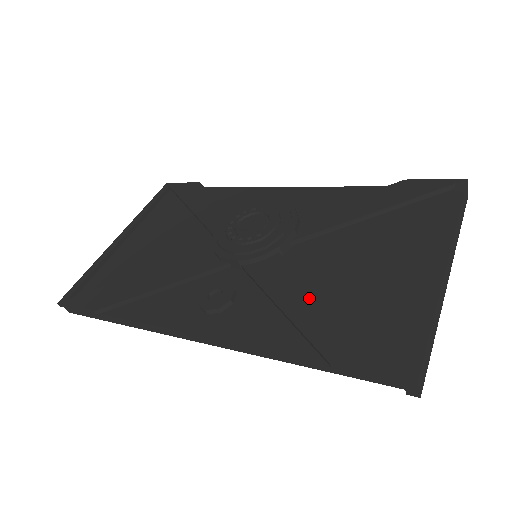
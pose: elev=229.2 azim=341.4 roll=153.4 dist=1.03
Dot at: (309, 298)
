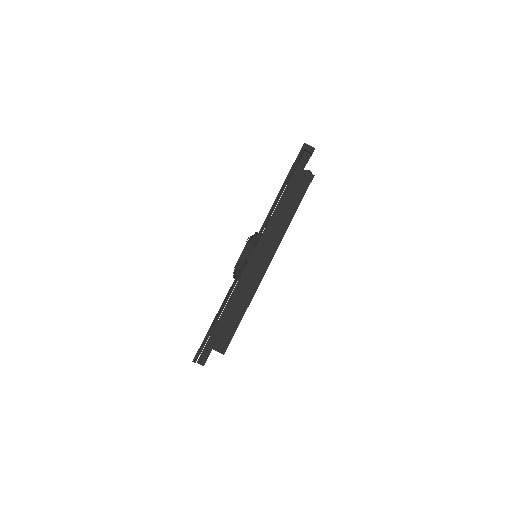
Dot at: occluded
